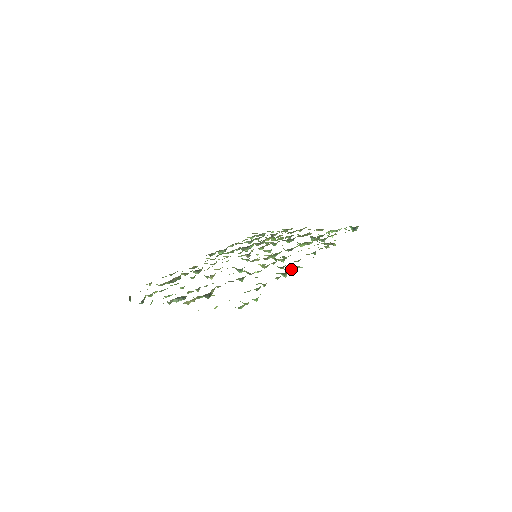
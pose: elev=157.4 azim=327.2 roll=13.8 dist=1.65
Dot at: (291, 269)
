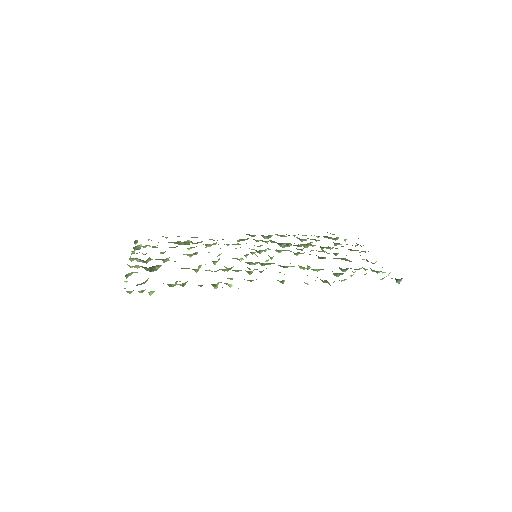
Dot at: (228, 284)
